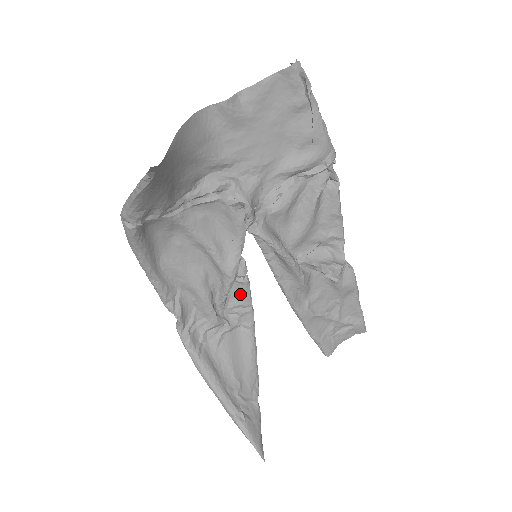
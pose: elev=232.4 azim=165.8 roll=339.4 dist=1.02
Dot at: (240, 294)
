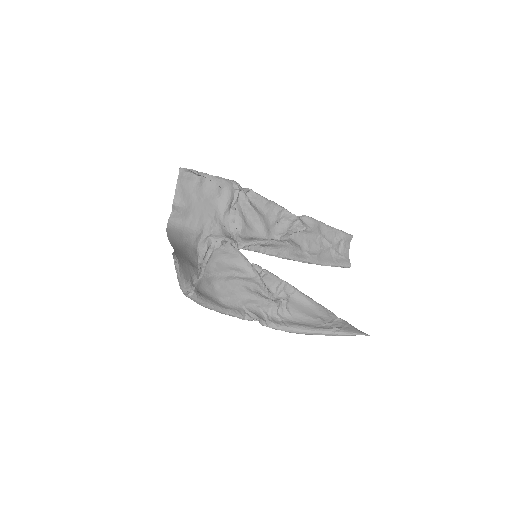
Dot at: (271, 281)
